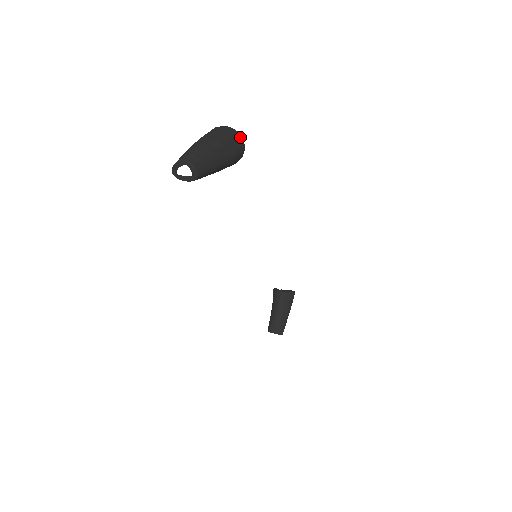
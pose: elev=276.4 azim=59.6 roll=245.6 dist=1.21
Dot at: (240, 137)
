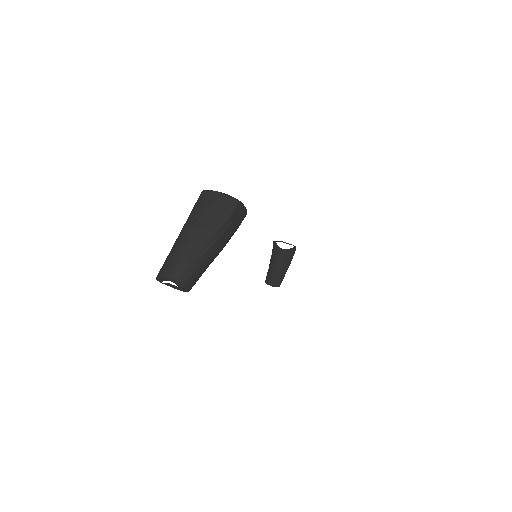
Dot at: (242, 206)
